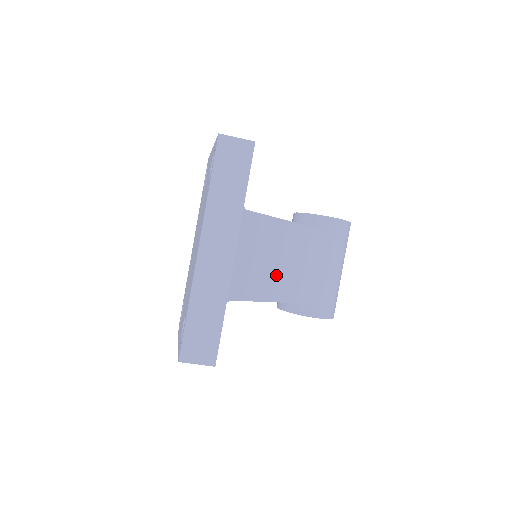
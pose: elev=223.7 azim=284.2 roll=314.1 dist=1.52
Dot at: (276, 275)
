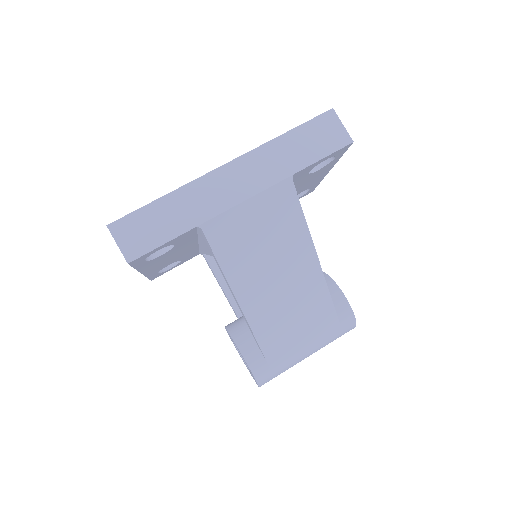
Dot at: (257, 269)
